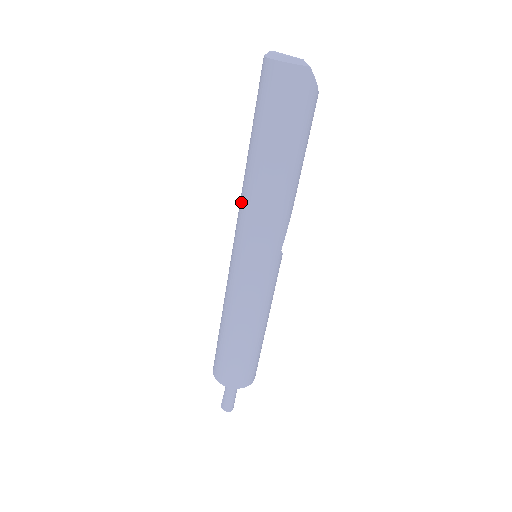
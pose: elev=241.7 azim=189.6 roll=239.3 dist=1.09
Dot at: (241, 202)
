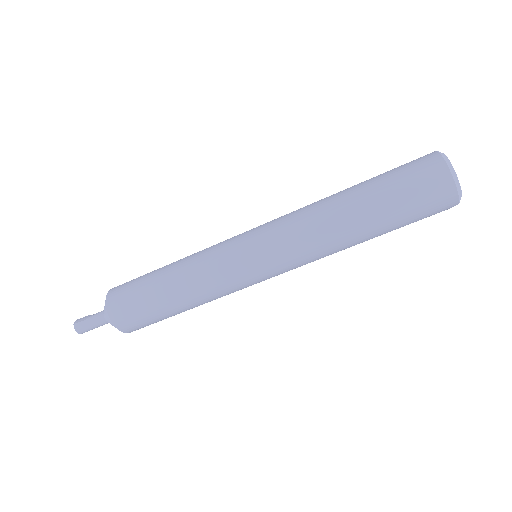
Dot at: (303, 221)
